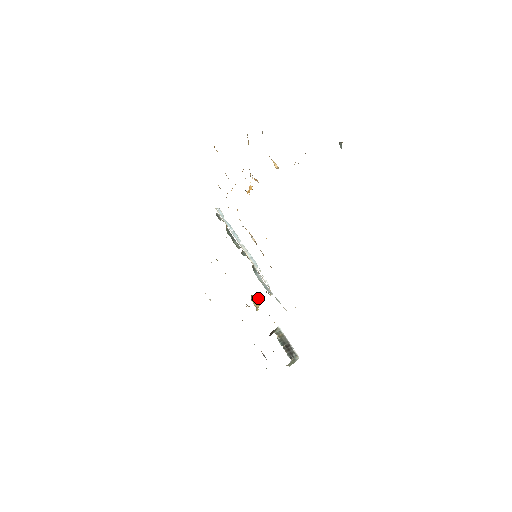
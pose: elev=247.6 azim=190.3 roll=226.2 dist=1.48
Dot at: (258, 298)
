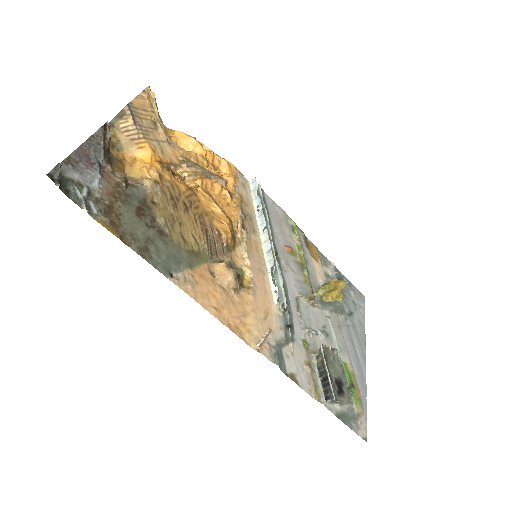
Dot at: (336, 285)
